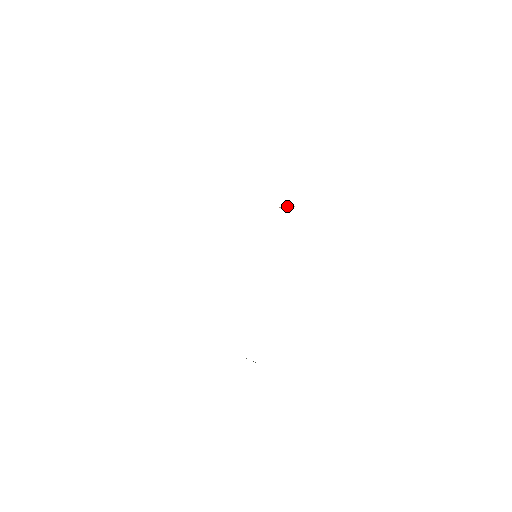
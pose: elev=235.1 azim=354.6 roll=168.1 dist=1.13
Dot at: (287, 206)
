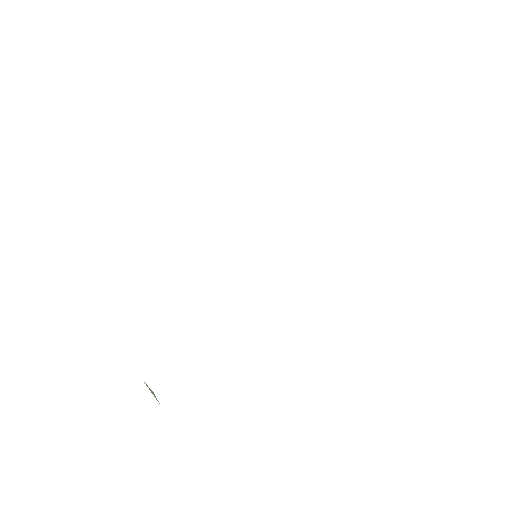
Dot at: occluded
